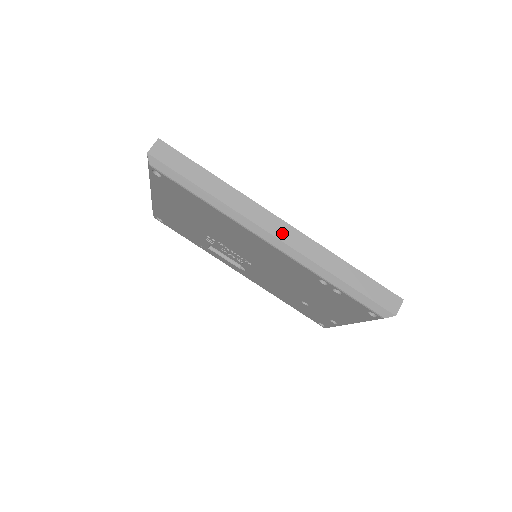
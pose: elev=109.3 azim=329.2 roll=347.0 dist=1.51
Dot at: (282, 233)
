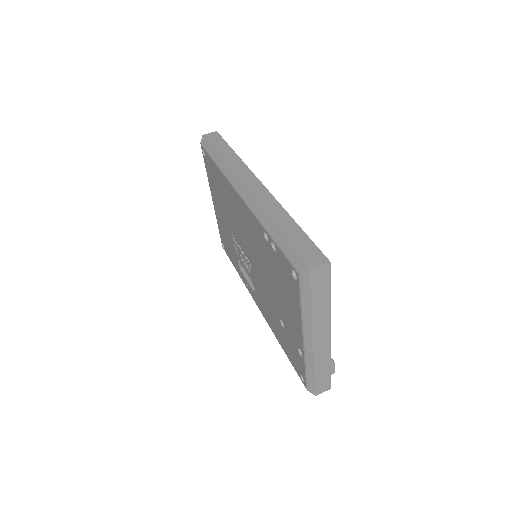
Dot at: (252, 188)
